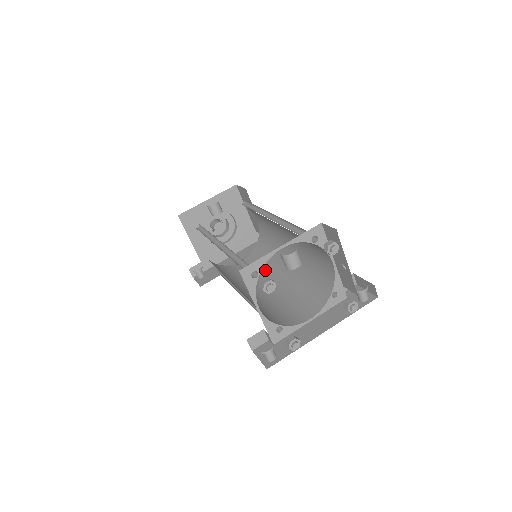
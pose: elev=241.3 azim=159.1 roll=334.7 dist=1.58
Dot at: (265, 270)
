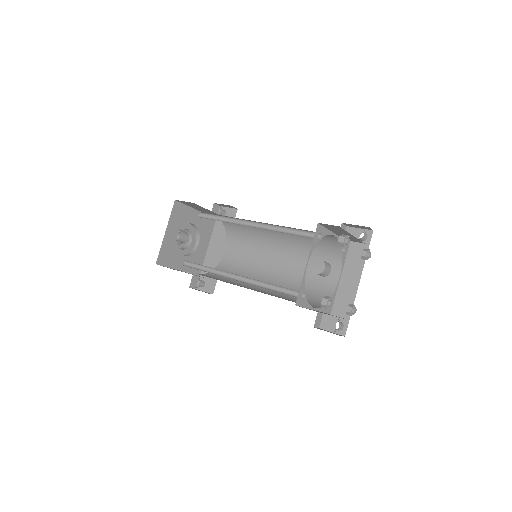
Dot at: (257, 251)
